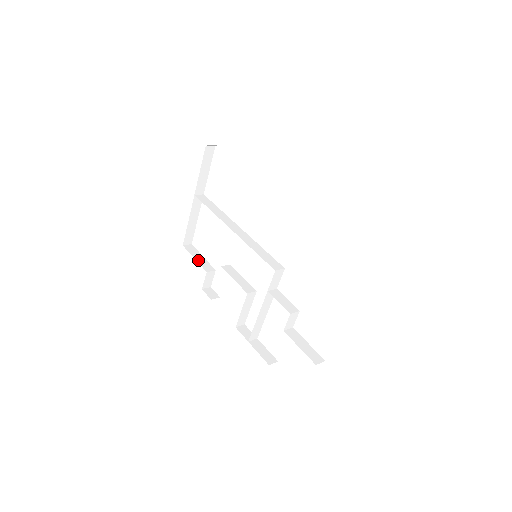
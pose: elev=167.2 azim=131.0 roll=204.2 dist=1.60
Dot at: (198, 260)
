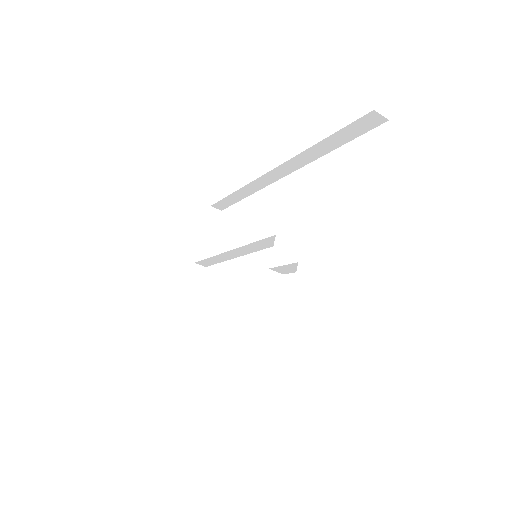
Dot at: occluded
